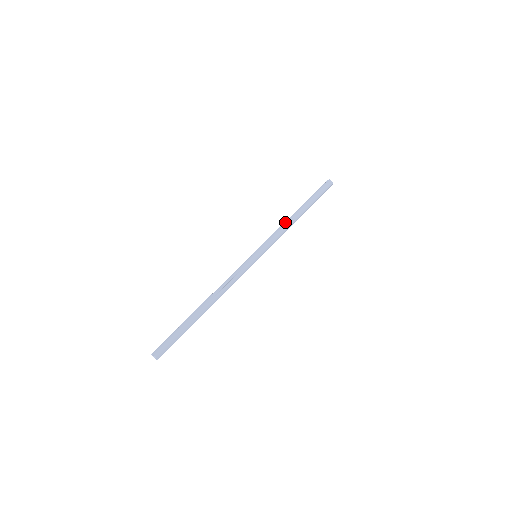
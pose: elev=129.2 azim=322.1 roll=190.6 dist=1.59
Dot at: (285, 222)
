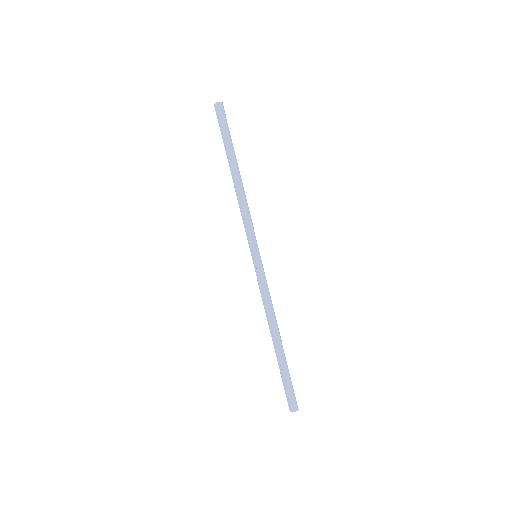
Dot at: (239, 198)
